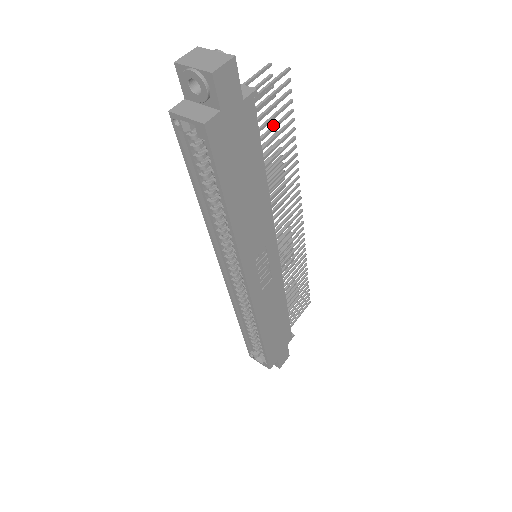
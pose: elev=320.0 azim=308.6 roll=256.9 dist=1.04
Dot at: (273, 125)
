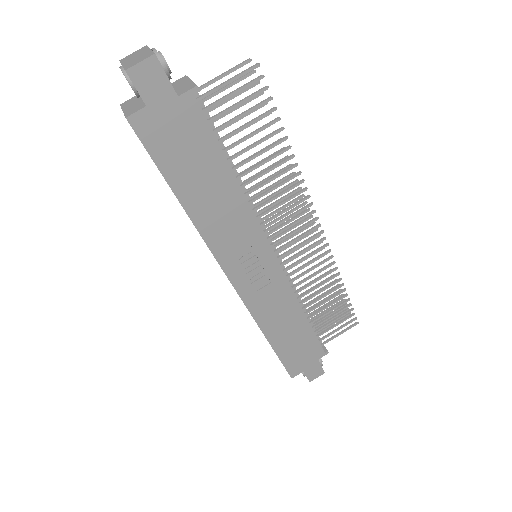
Dot at: (245, 123)
